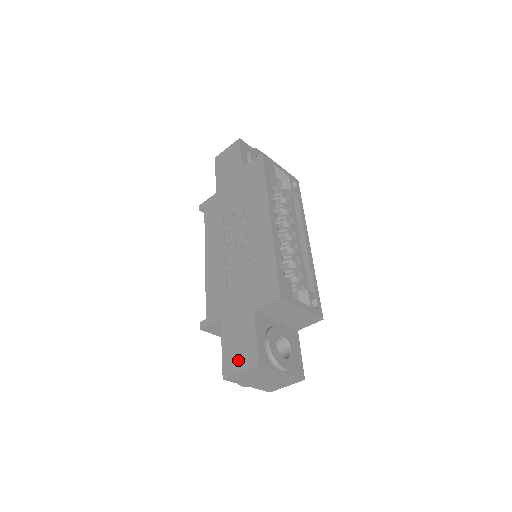
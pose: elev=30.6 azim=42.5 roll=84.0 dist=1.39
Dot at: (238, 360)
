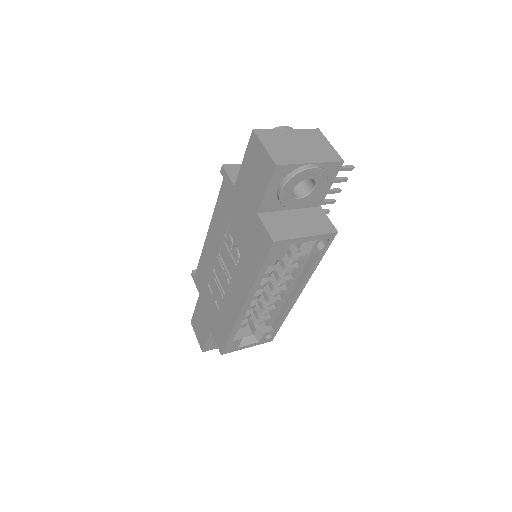
Dot at: (197, 331)
